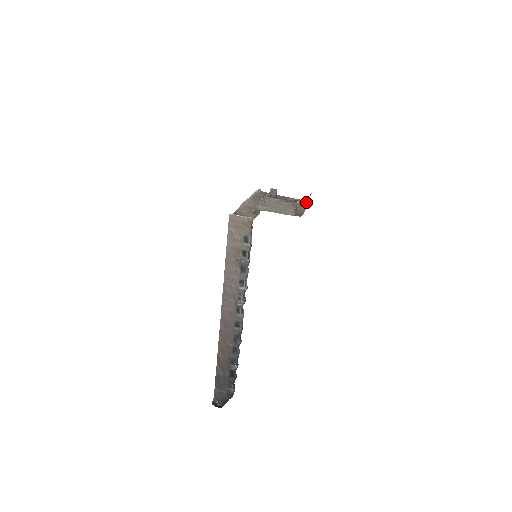
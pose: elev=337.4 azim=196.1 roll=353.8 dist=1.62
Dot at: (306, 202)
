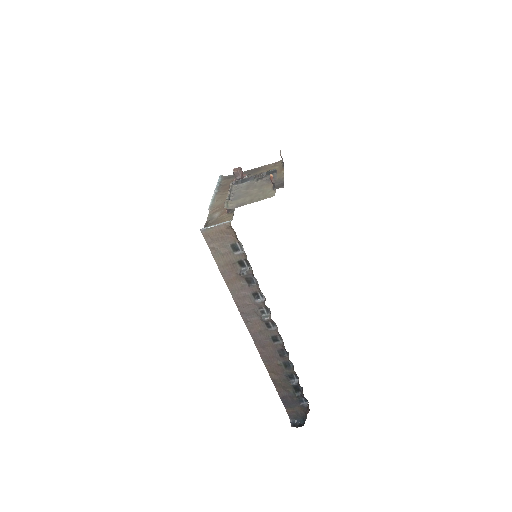
Dot at: (280, 163)
